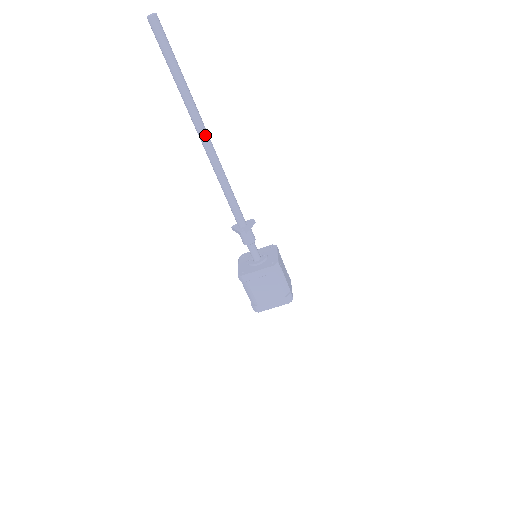
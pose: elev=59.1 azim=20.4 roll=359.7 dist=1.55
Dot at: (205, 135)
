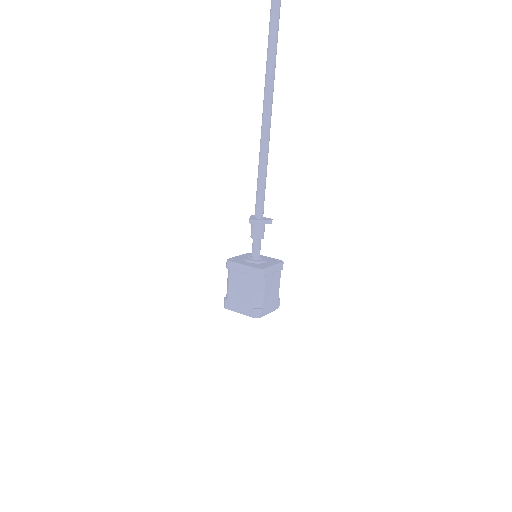
Dot at: (267, 113)
